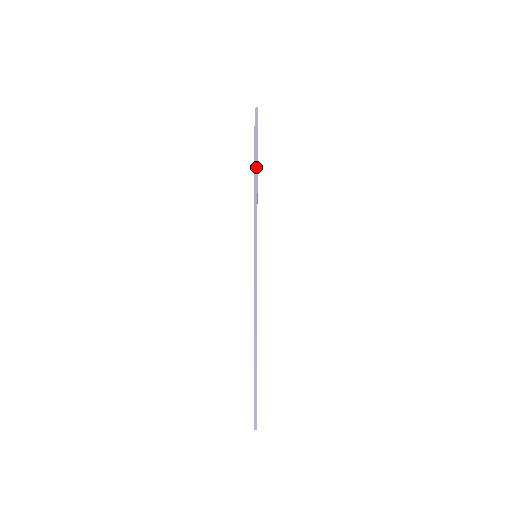
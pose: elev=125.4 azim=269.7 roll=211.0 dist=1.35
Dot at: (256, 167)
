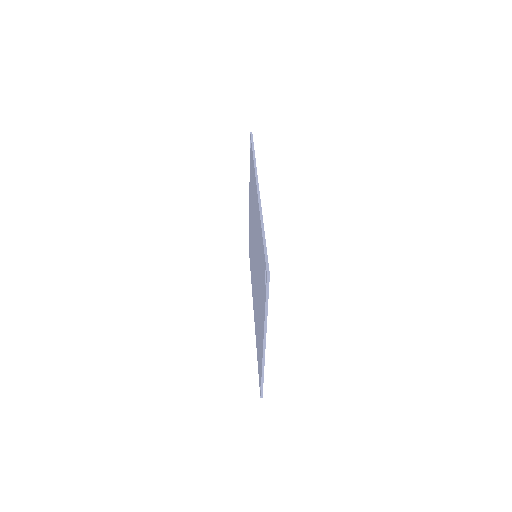
Dot at: (252, 140)
